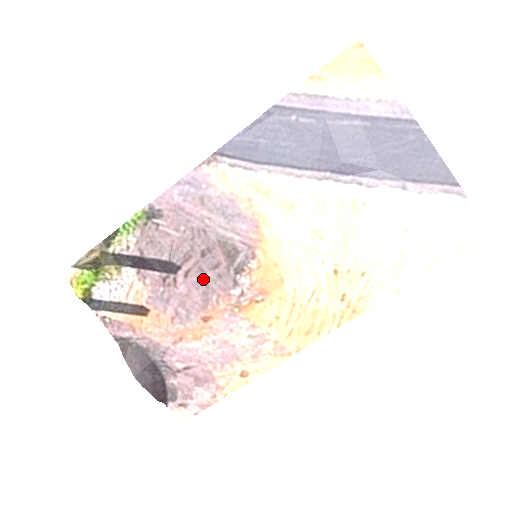
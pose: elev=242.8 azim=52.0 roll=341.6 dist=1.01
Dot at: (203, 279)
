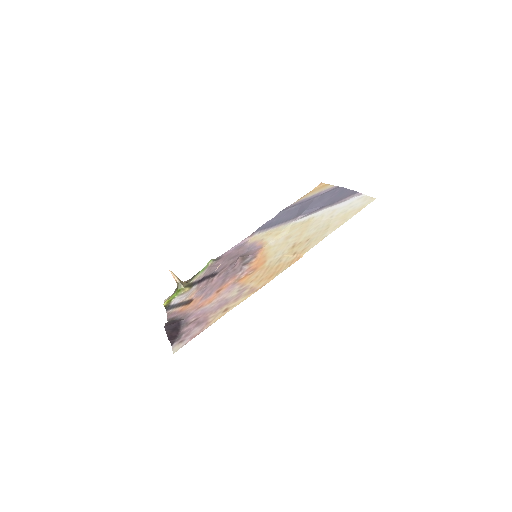
Dot at: (226, 274)
